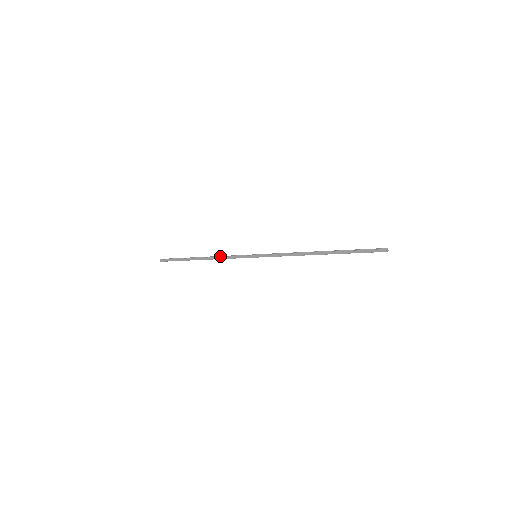
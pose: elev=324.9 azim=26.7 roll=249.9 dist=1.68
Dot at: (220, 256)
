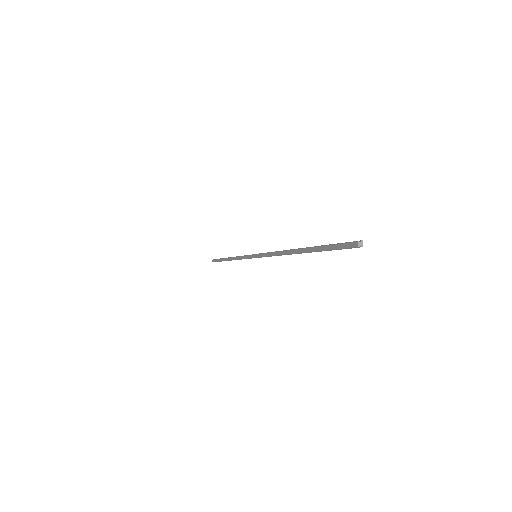
Dot at: occluded
